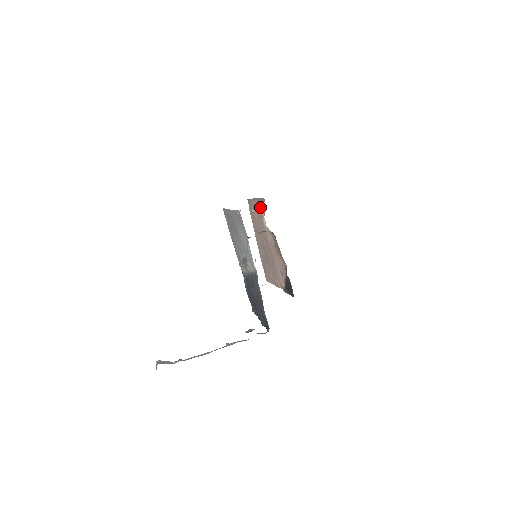
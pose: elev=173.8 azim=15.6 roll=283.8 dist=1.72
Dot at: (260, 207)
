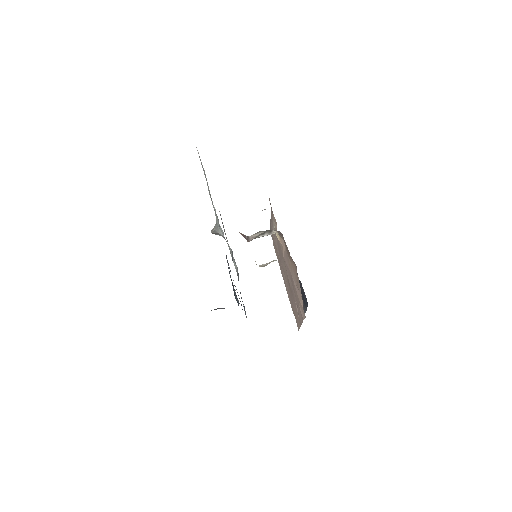
Dot at: occluded
